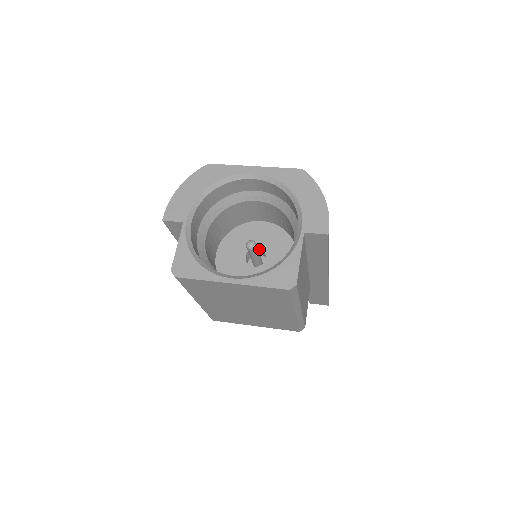
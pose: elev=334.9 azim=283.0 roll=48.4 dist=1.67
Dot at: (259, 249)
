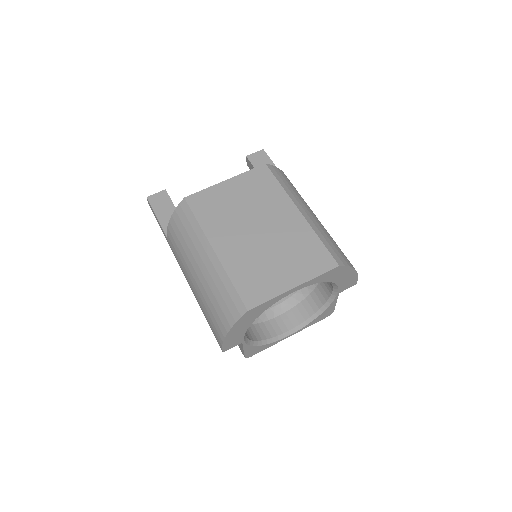
Dot at: occluded
